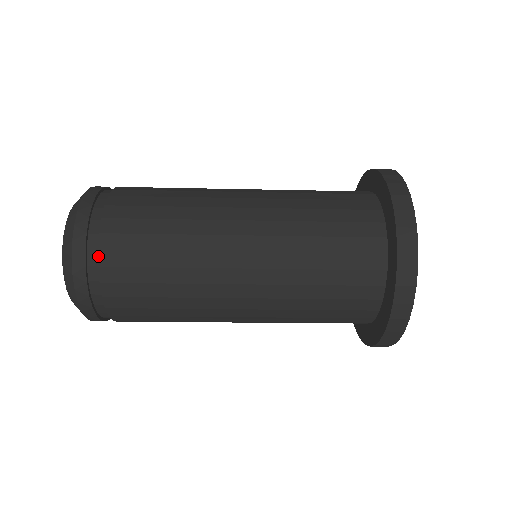
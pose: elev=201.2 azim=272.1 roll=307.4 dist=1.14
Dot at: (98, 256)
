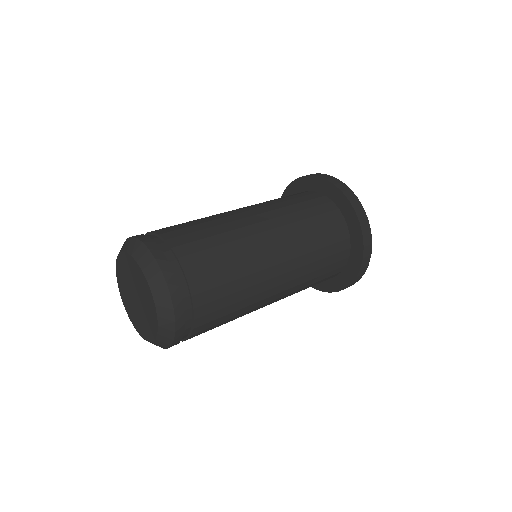
Dot at: (192, 301)
